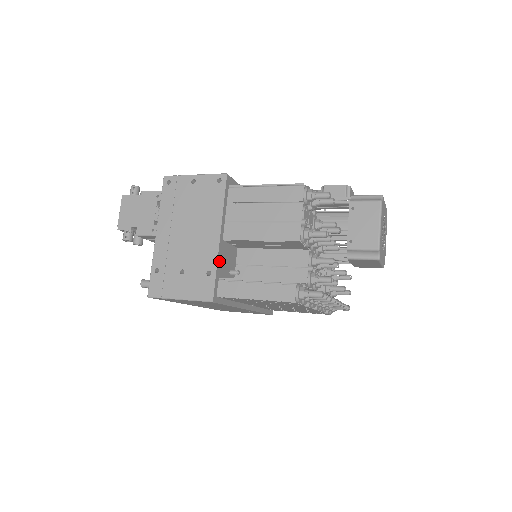
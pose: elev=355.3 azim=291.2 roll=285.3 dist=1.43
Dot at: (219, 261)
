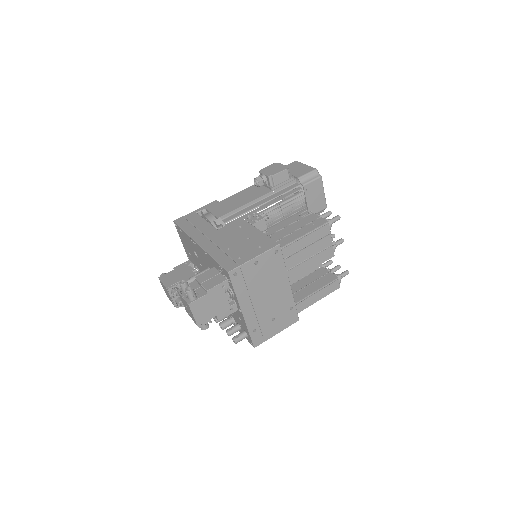
Dot at: (292, 297)
